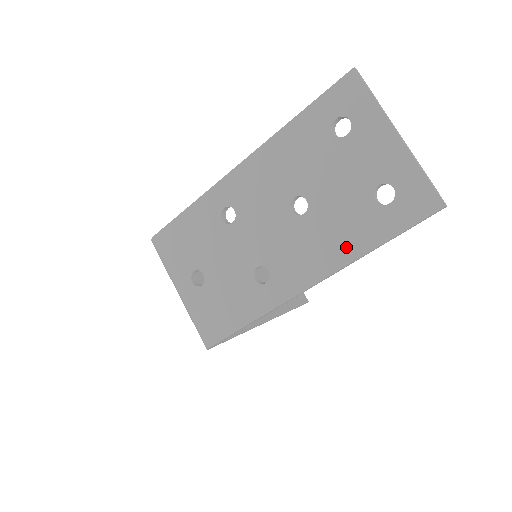
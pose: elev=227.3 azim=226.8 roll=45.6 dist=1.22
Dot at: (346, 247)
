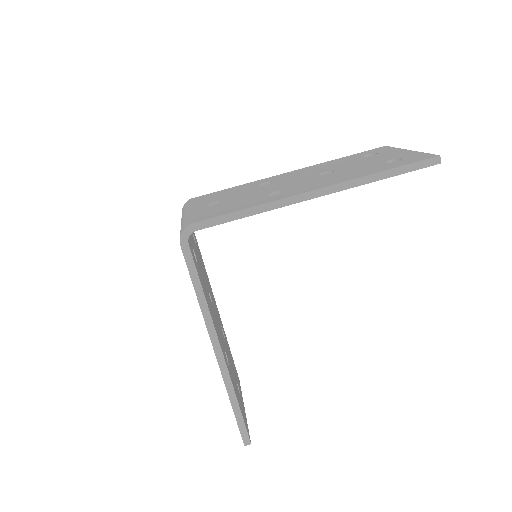
Dot at: (357, 175)
